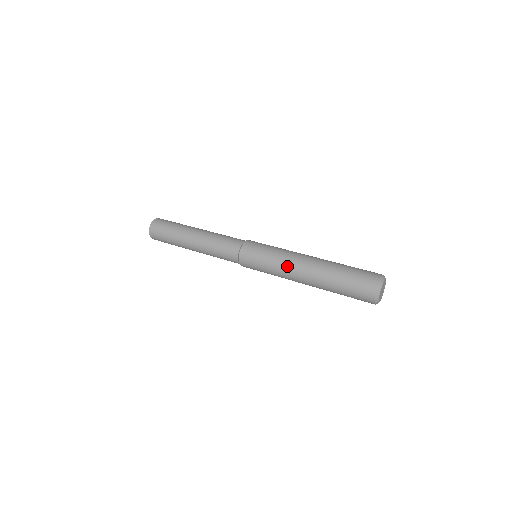
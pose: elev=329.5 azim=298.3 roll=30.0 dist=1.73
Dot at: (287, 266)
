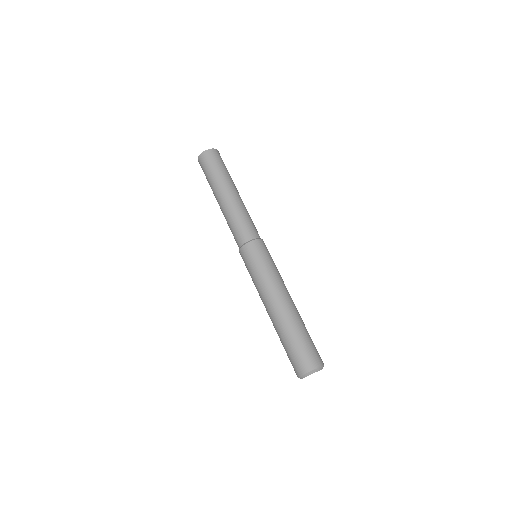
Dot at: (260, 296)
